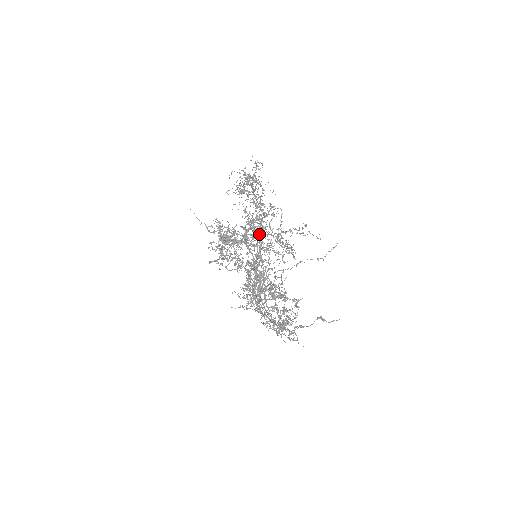
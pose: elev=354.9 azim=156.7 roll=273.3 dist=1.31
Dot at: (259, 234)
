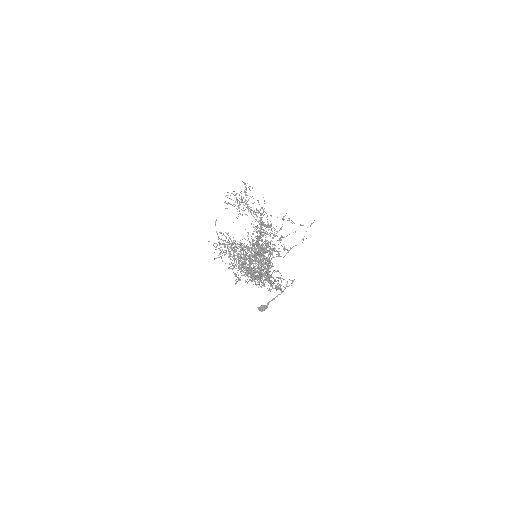
Dot at: (258, 240)
